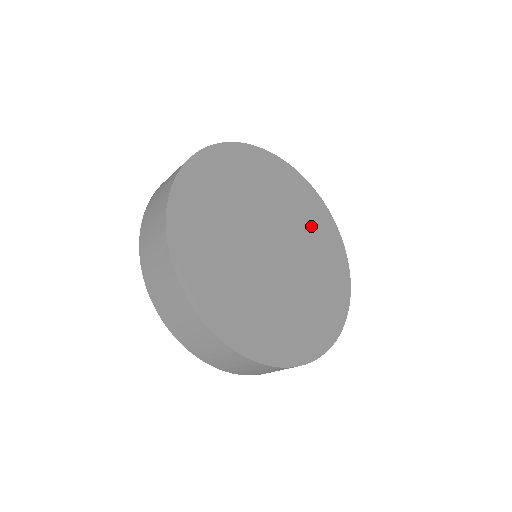
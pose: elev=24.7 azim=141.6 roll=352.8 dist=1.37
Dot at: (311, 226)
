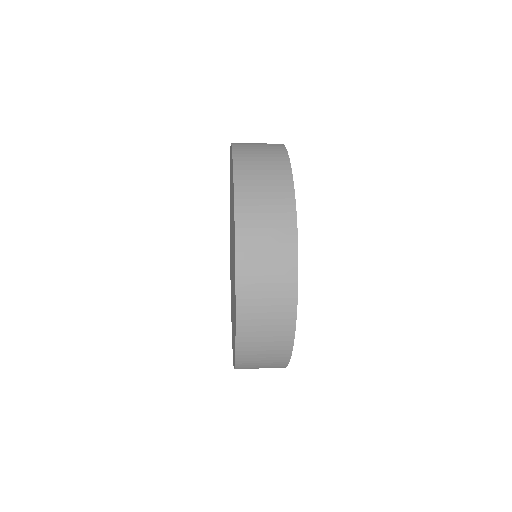
Dot at: occluded
